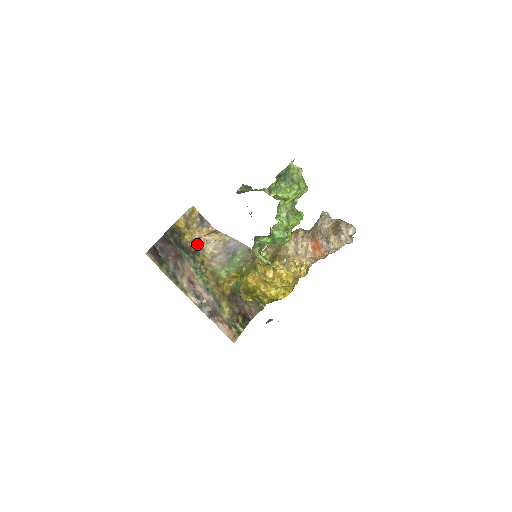
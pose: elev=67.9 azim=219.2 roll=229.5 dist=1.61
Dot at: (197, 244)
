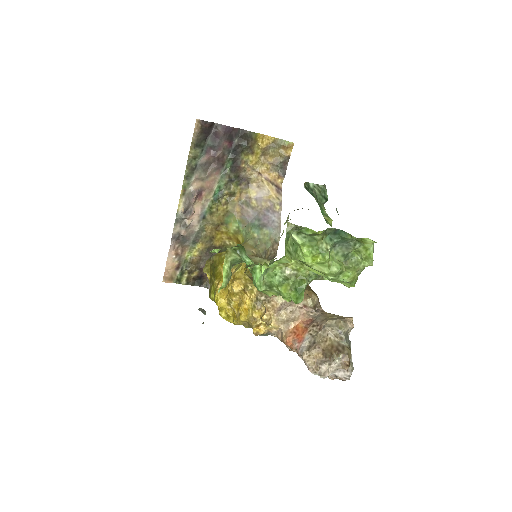
Dot at: (251, 175)
